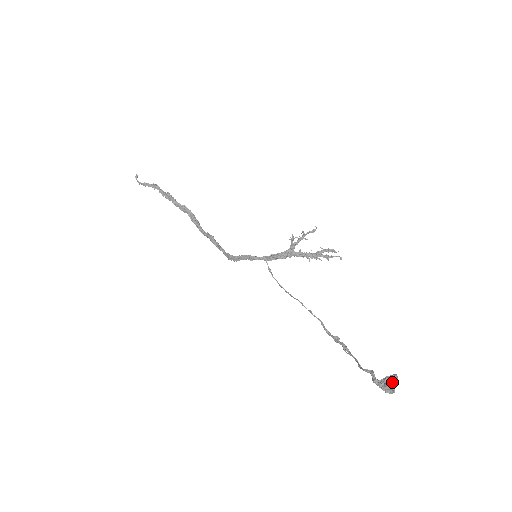
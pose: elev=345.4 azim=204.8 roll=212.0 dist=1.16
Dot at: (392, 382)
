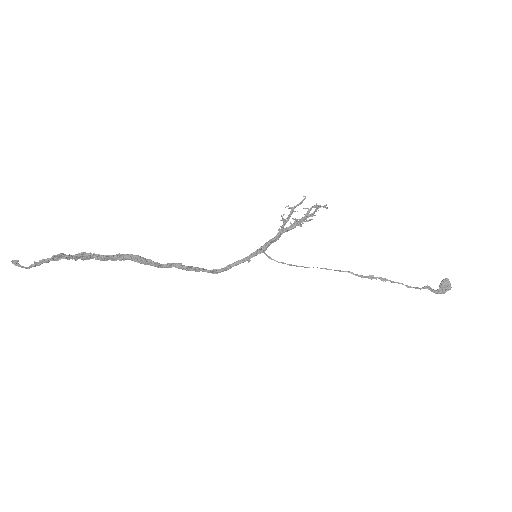
Dot at: (449, 286)
